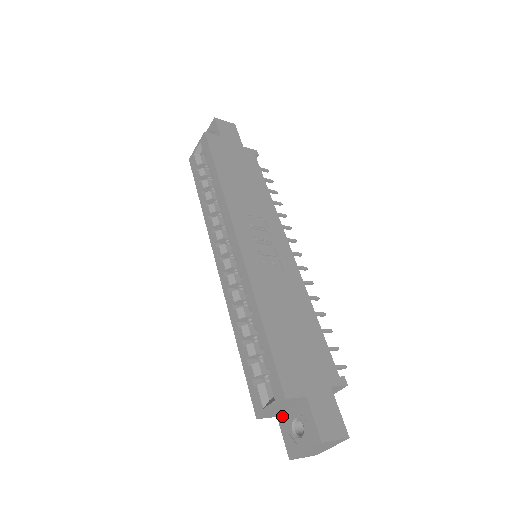
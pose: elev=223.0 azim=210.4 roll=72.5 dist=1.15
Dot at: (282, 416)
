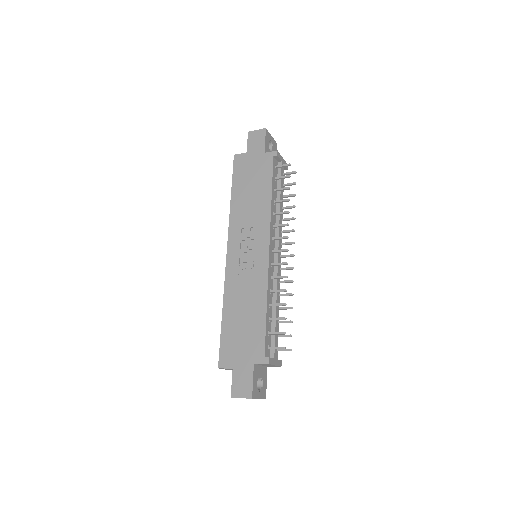
Dot at: occluded
